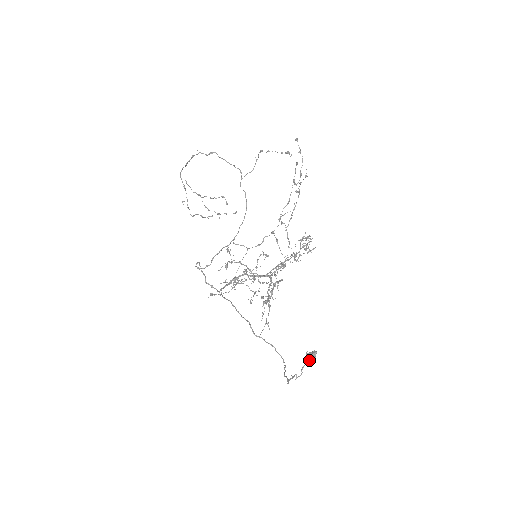
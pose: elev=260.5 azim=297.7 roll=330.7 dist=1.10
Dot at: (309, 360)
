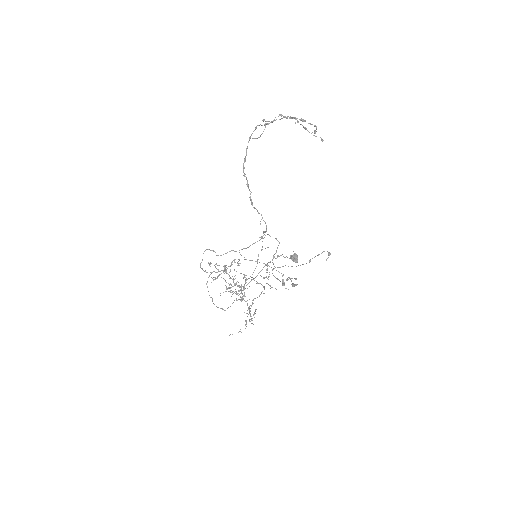
Dot at: (292, 260)
